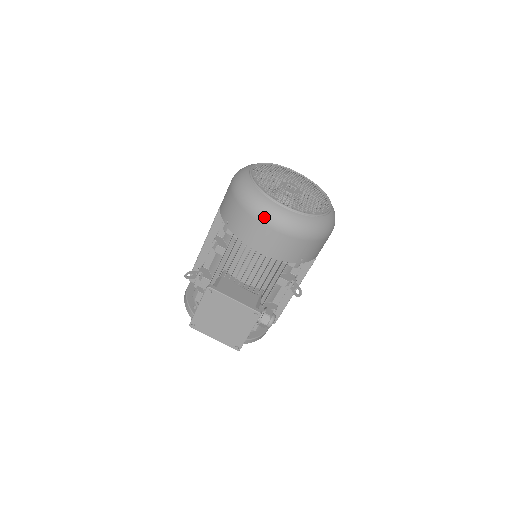
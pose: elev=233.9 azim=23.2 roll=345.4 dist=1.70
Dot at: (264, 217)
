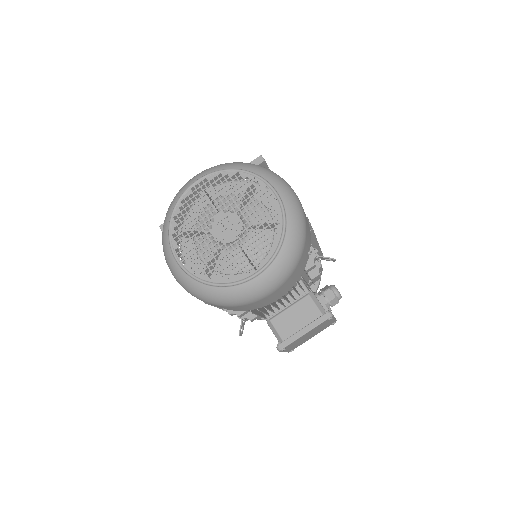
Dot at: (256, 299)
